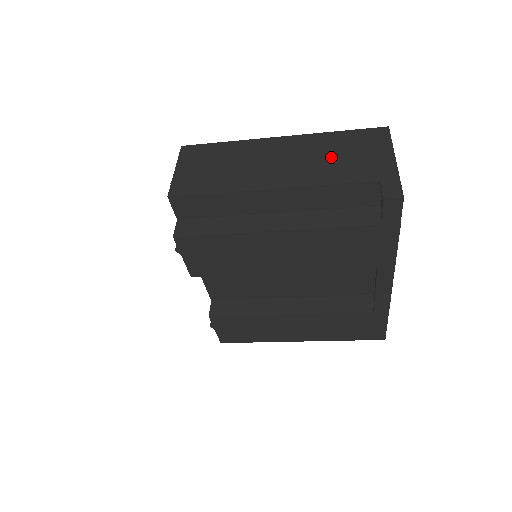
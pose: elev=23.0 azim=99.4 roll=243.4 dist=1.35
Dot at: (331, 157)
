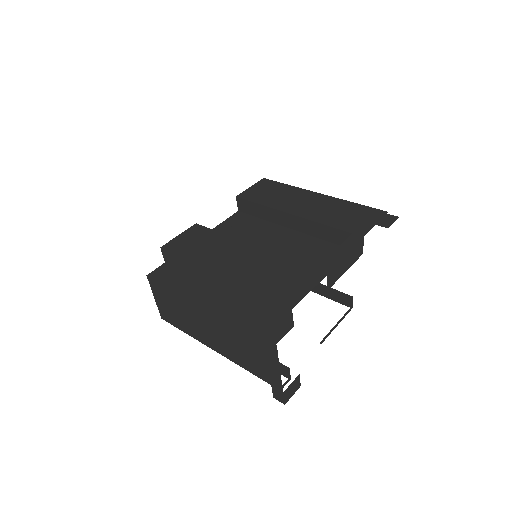
Dot at: (240, 348)
